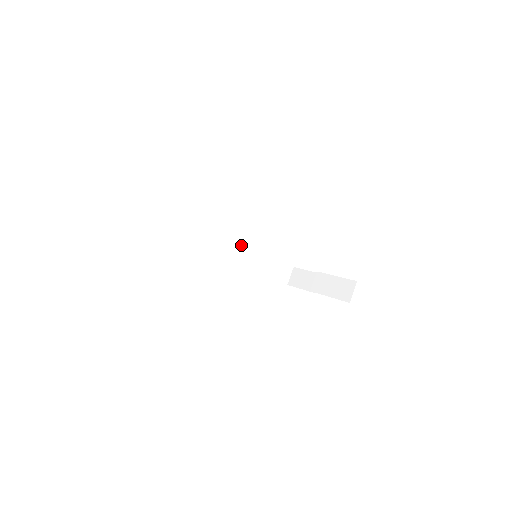
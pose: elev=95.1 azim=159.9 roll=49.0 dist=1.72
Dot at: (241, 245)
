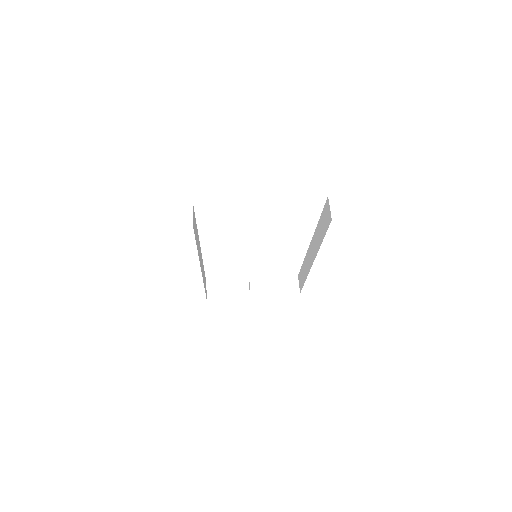
Dot at: (201, 255)
